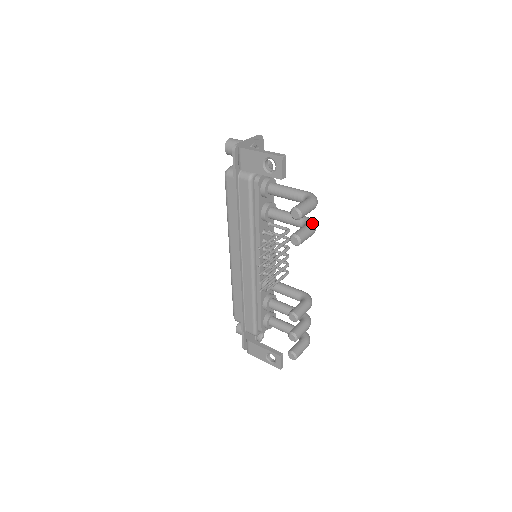
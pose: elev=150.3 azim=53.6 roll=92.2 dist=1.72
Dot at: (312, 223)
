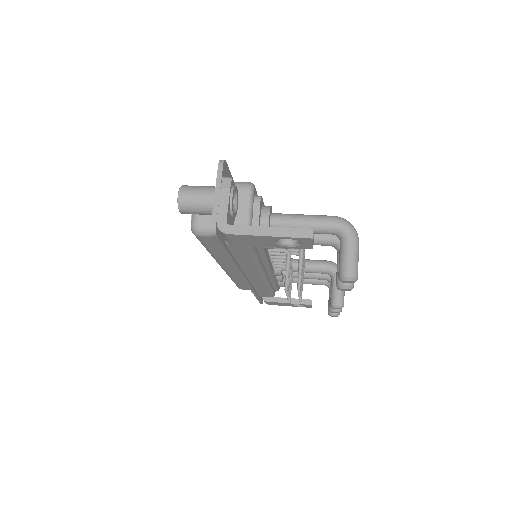
Dot at: occluded
